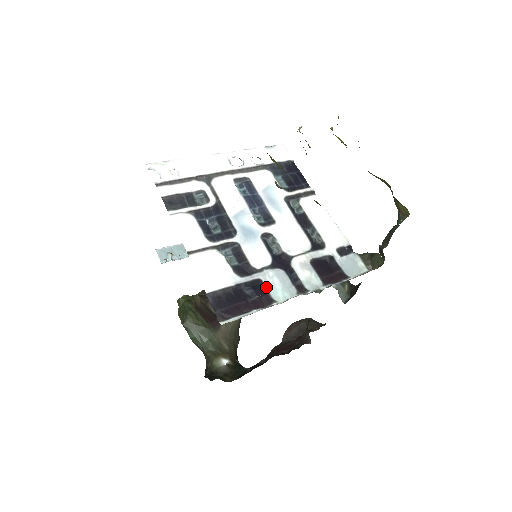
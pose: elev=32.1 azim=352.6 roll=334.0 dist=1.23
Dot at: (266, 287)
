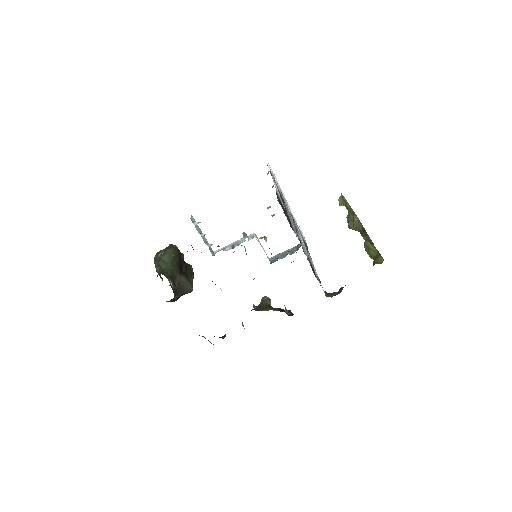
Dot at: (293, 228)
